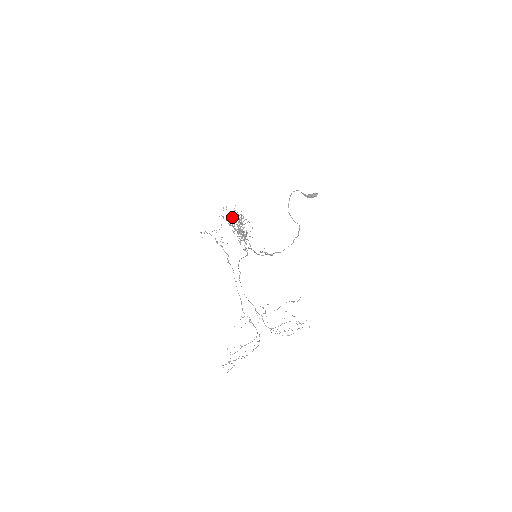
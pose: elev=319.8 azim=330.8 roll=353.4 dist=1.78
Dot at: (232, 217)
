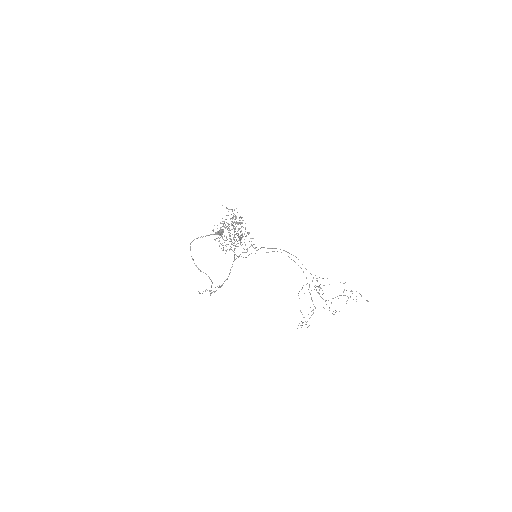
Dot at: occluded
